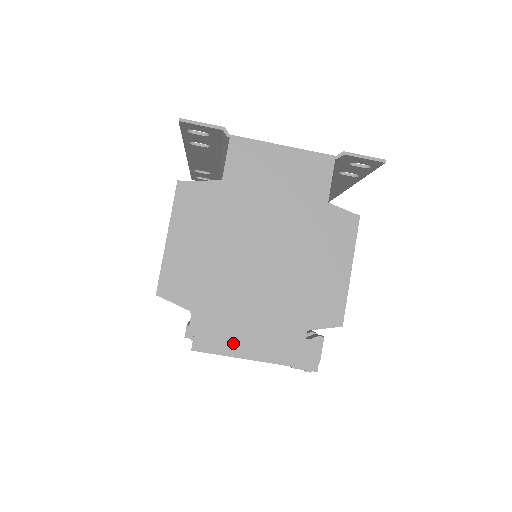
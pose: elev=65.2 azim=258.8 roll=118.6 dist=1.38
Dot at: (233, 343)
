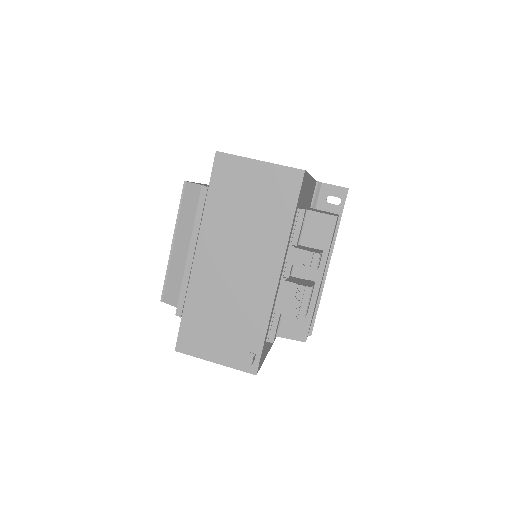
Dot at: occluded
